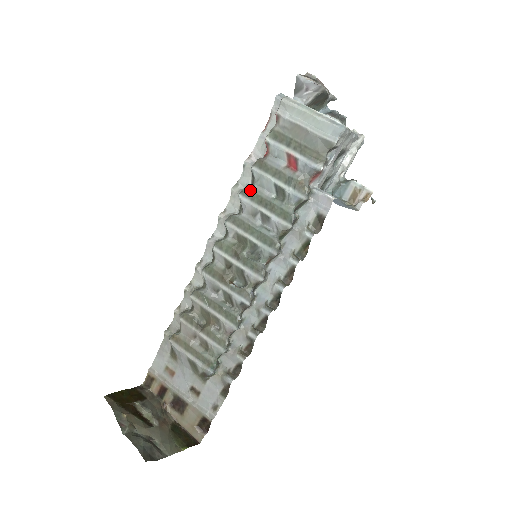
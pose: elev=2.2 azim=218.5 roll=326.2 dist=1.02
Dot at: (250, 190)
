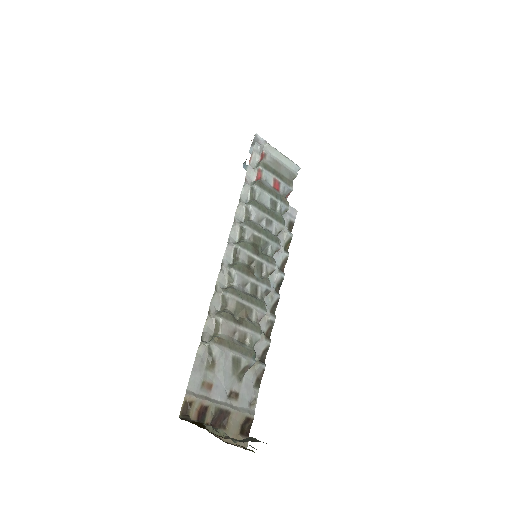
Dot at: (257, 202)
